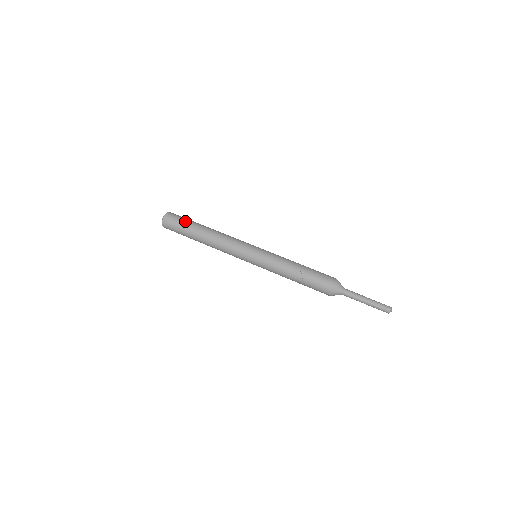
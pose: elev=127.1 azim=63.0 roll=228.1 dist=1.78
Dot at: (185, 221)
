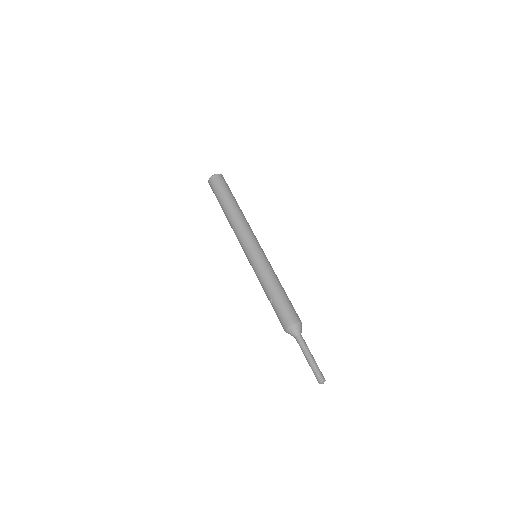
Dot at: (220, 192)
